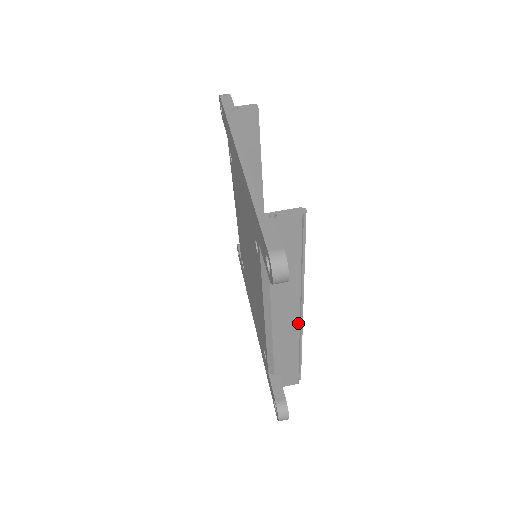
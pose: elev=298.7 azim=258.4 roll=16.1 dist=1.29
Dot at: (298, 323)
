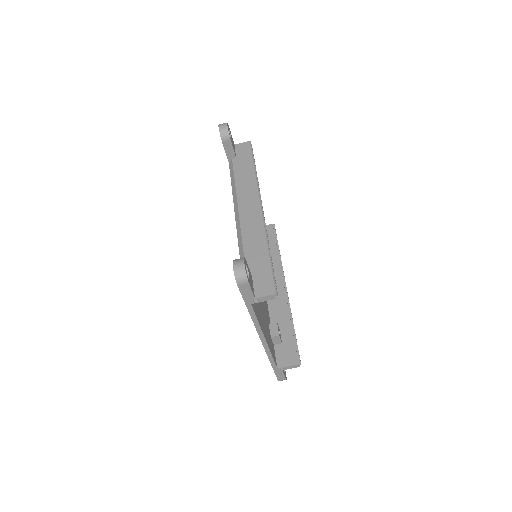
Dot at: occluded
